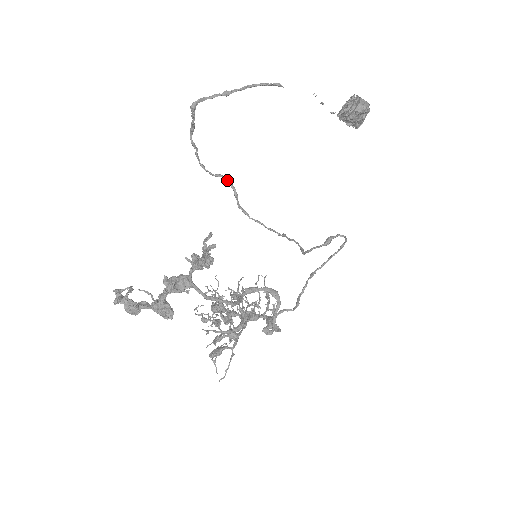
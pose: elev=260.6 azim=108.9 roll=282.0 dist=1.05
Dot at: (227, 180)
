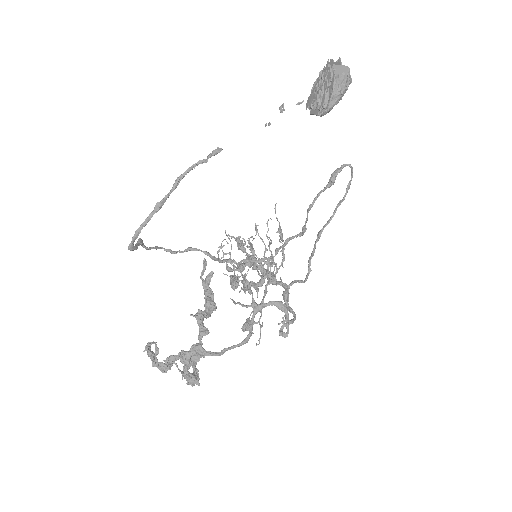
Dot at: occluded
